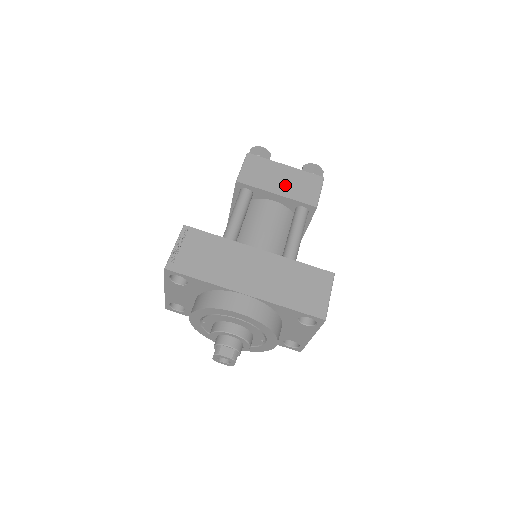
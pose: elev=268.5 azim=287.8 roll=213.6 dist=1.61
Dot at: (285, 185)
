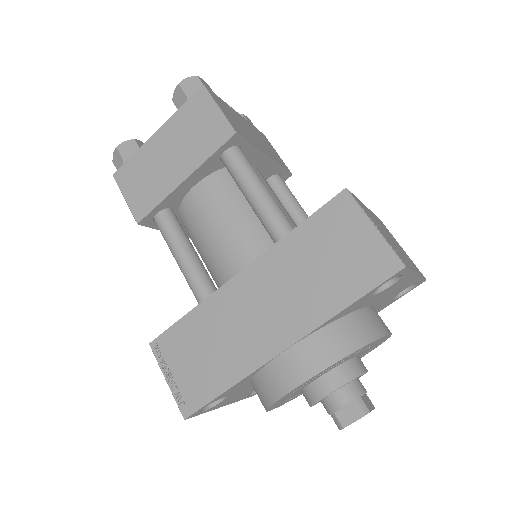
Dot at: (180, 157)
